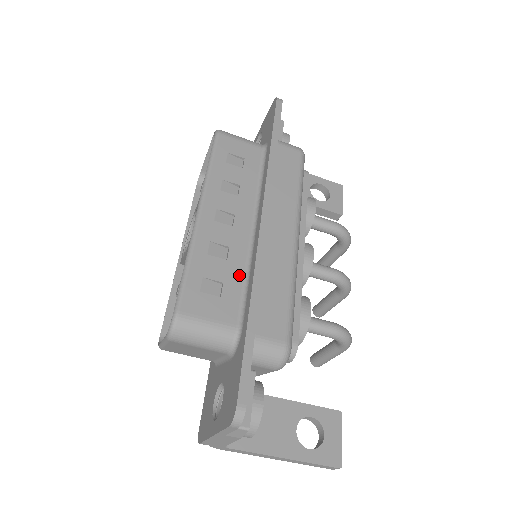
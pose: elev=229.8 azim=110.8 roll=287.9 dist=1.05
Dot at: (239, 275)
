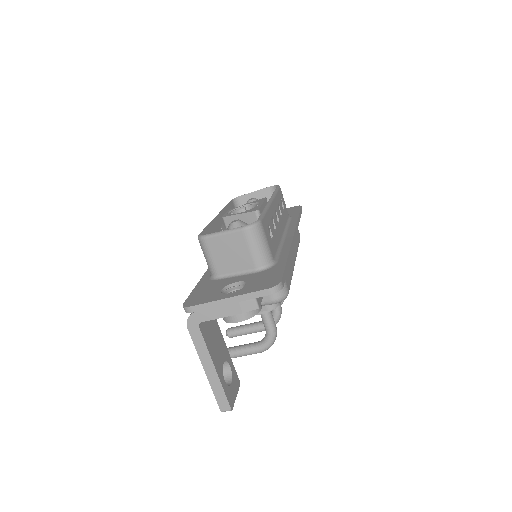
Dot at: (277, 244)
